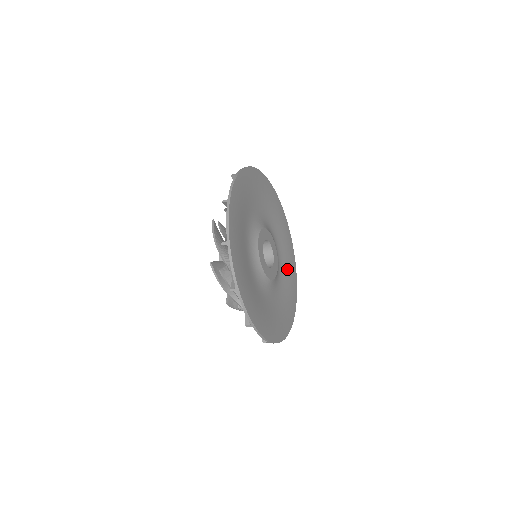
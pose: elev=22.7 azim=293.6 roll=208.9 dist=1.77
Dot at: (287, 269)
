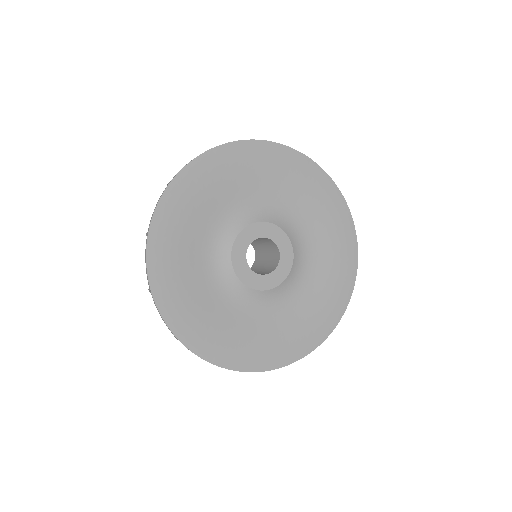
Dot at: (325, 281)
